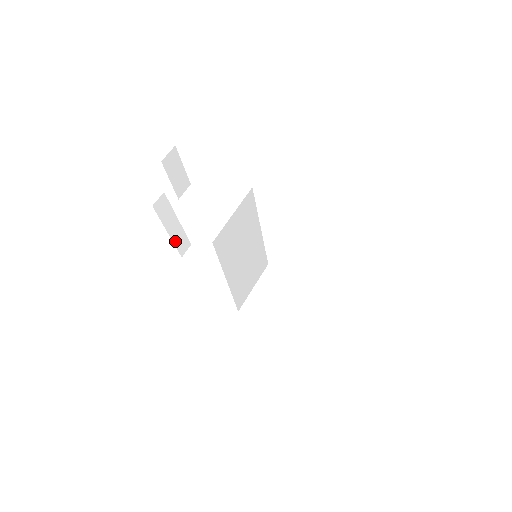
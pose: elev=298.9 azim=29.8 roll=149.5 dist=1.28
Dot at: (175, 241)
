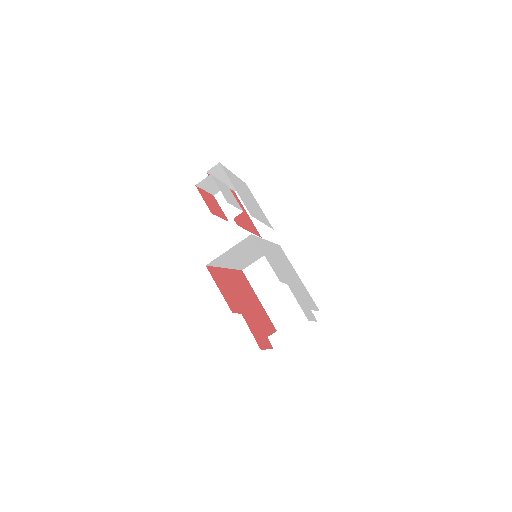
Dot at: (228, 184)
